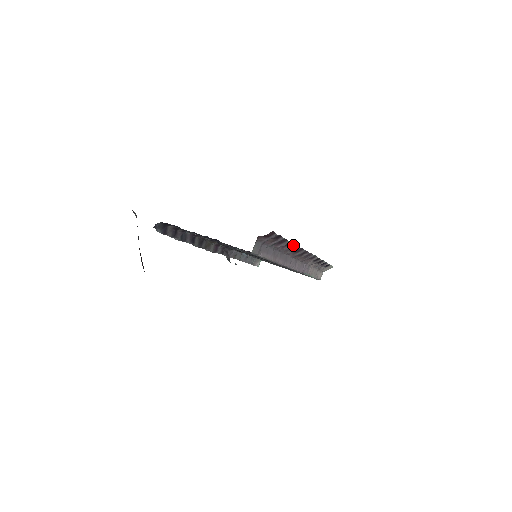
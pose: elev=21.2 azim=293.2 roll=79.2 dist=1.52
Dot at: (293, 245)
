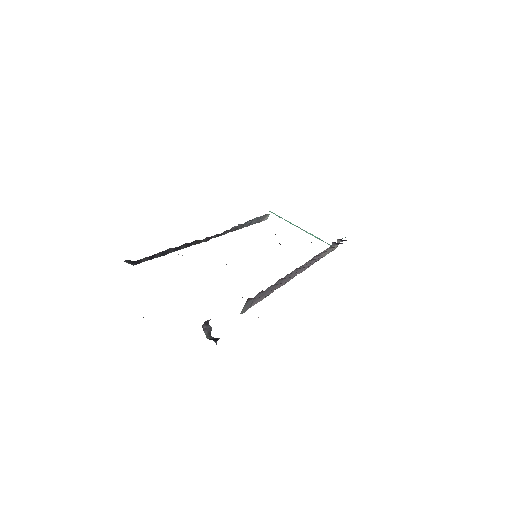
Dot at: occluded
